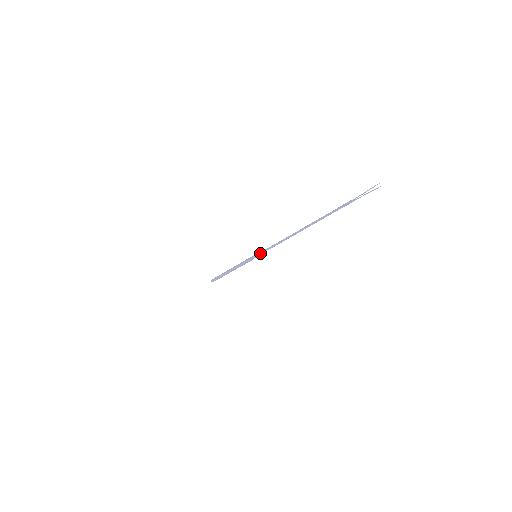
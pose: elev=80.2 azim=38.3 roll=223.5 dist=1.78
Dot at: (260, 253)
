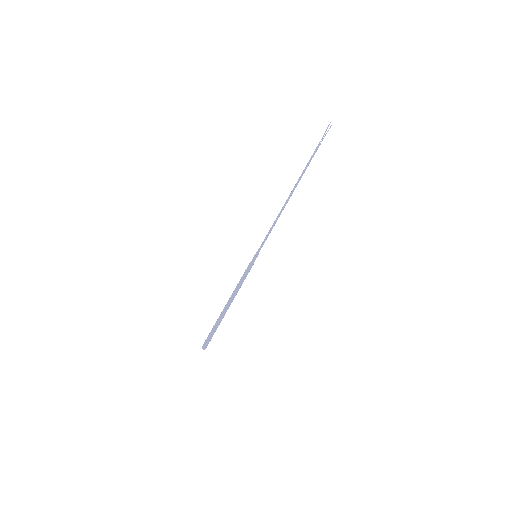
Dot at: (260, 247)
